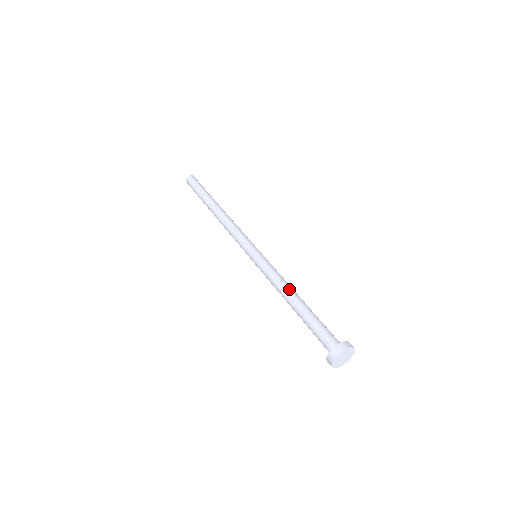
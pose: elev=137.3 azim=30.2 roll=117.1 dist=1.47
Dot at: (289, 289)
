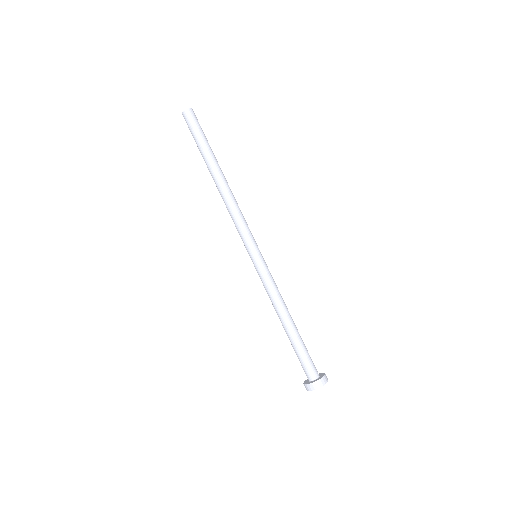
Dot at: (284, 310)
